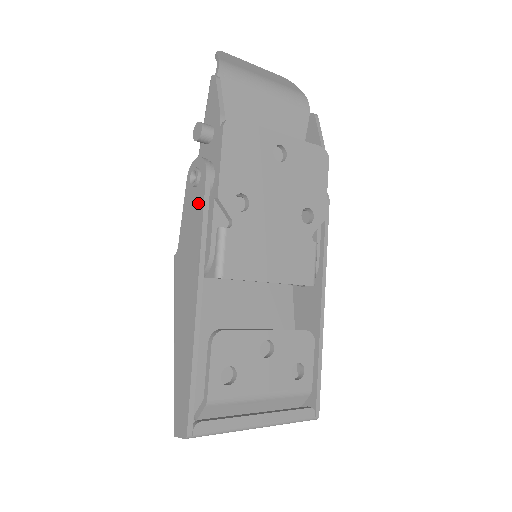
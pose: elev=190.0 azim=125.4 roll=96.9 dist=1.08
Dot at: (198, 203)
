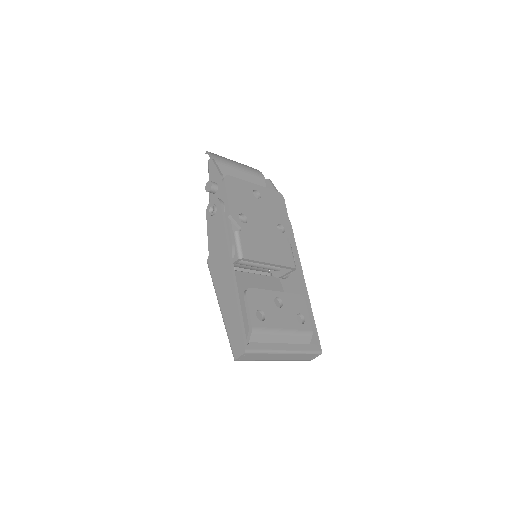
Dot at: (219, 221)
